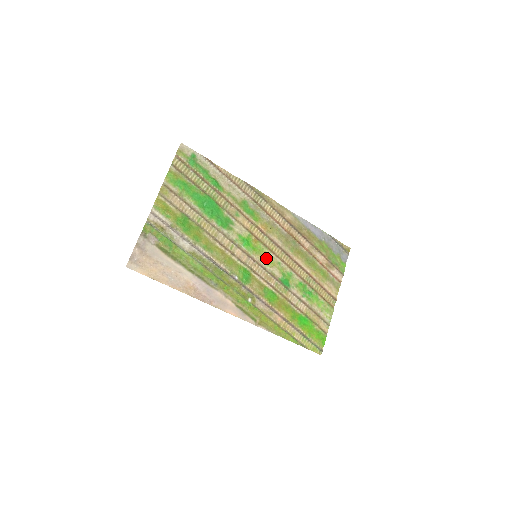
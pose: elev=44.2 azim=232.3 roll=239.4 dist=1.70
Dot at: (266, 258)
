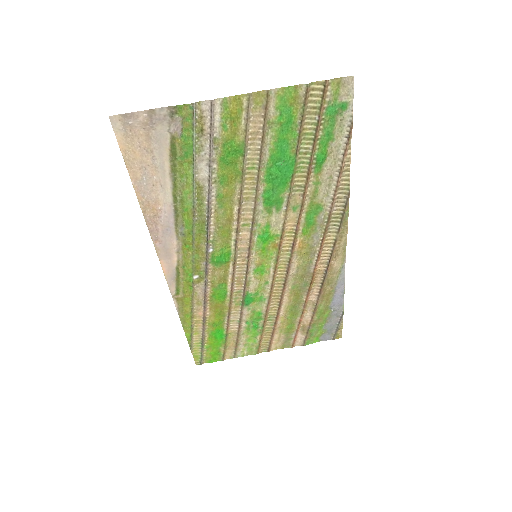
Dot at: (262, 267)
